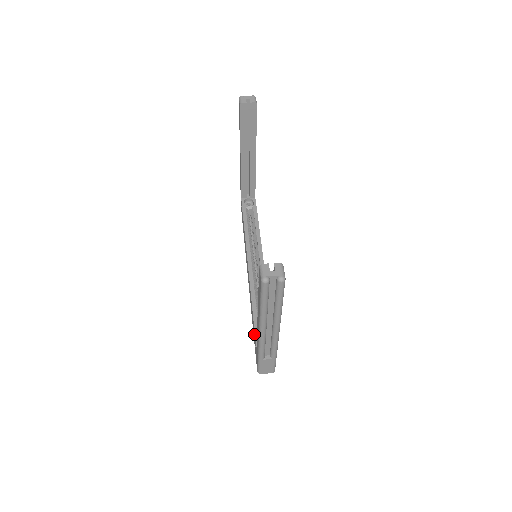
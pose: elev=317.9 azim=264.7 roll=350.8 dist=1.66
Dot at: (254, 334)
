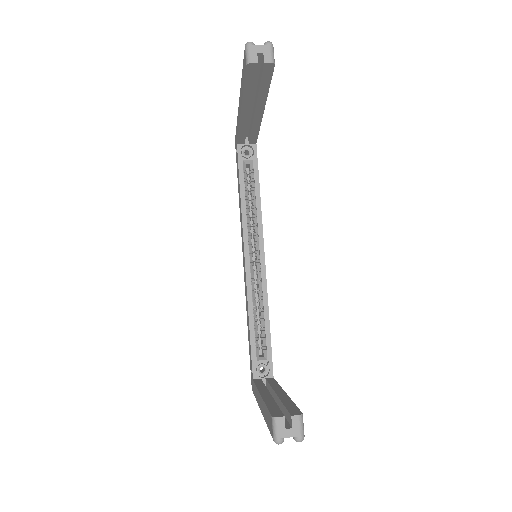
Dot at: (250, 355)
